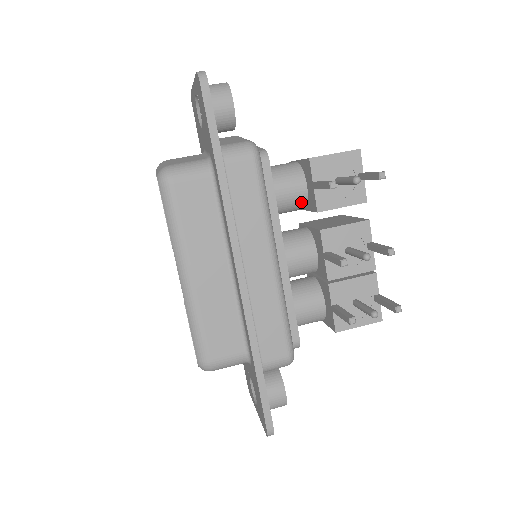
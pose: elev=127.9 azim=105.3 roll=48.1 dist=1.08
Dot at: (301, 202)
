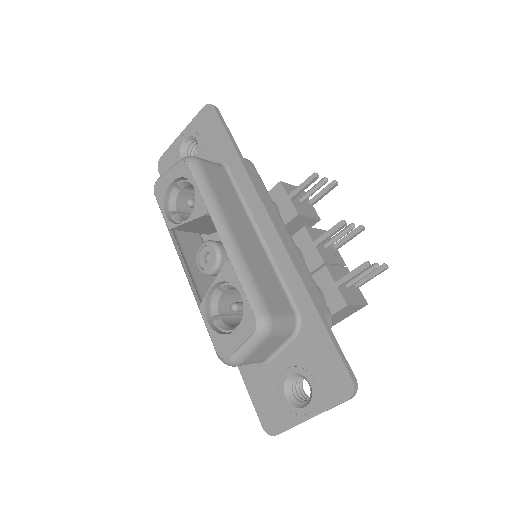
Dot at: occluded
